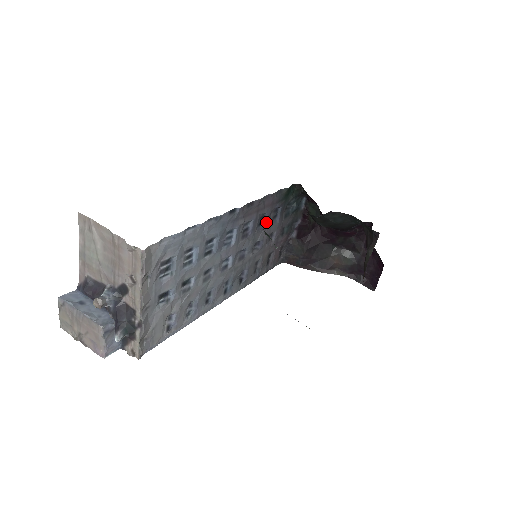
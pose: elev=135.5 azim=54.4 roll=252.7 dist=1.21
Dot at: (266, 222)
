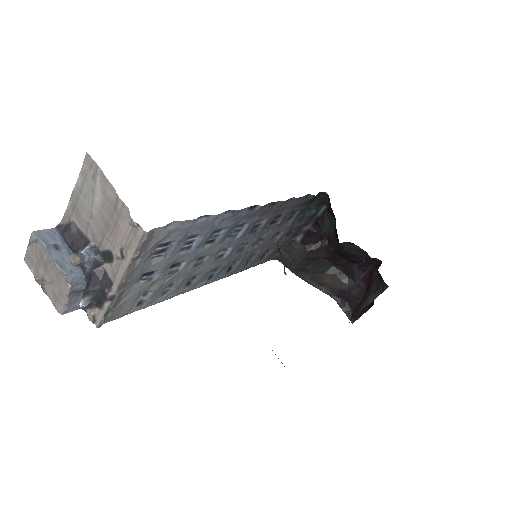
Dot at: (279, 222)
